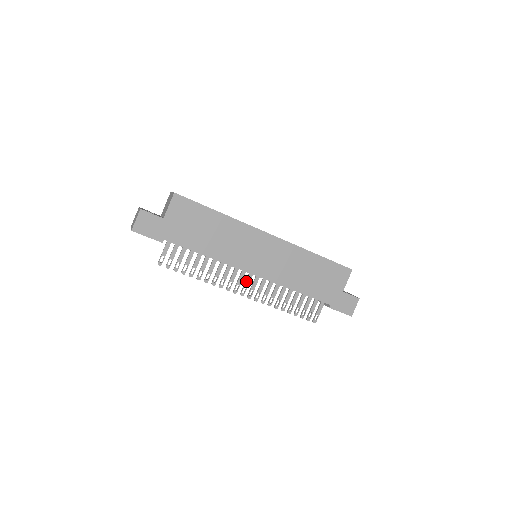
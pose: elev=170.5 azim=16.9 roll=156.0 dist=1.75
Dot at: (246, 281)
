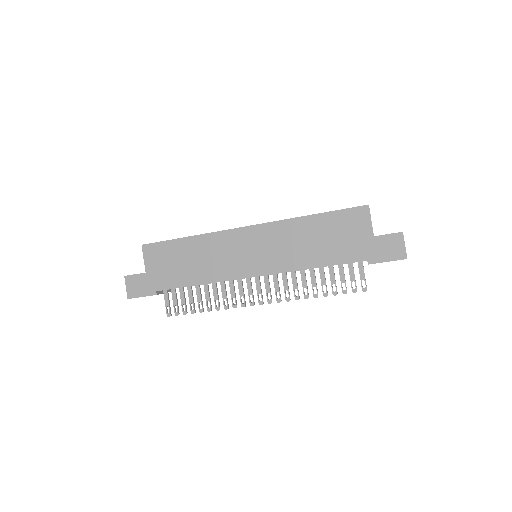
Dot at: (256, 287)
